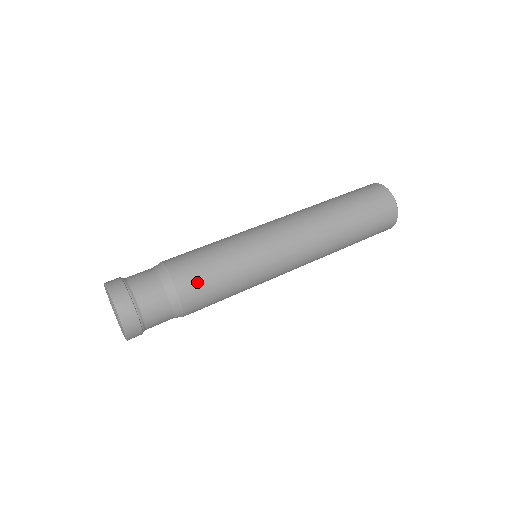
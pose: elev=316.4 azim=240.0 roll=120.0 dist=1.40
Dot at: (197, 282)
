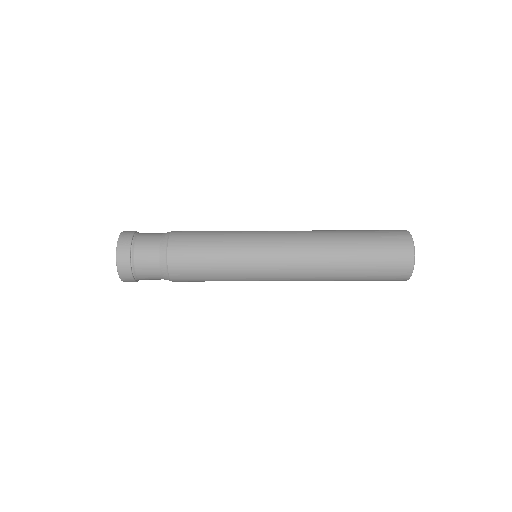
Dot at: (186, 254)
